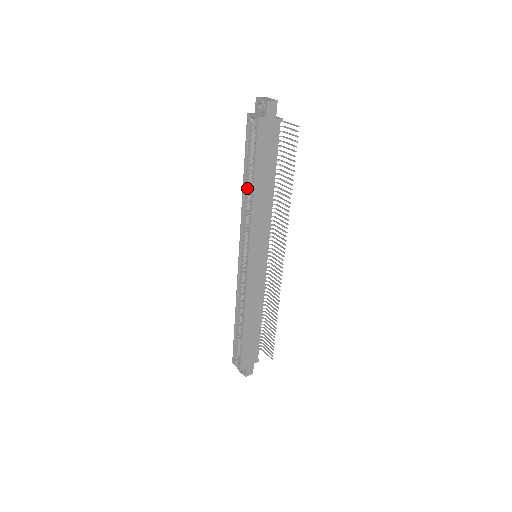
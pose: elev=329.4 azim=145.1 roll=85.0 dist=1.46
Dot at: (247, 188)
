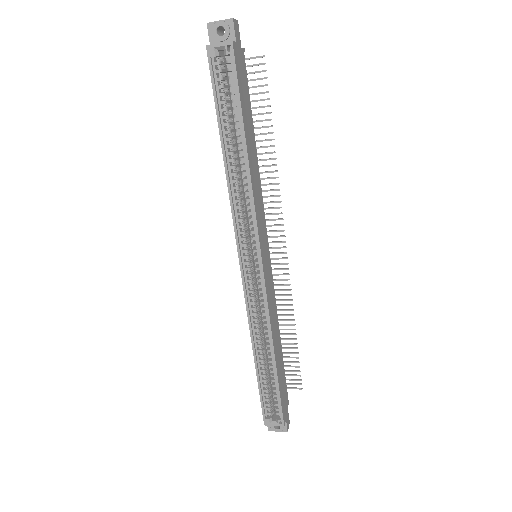
Dot at: (229, 159)
